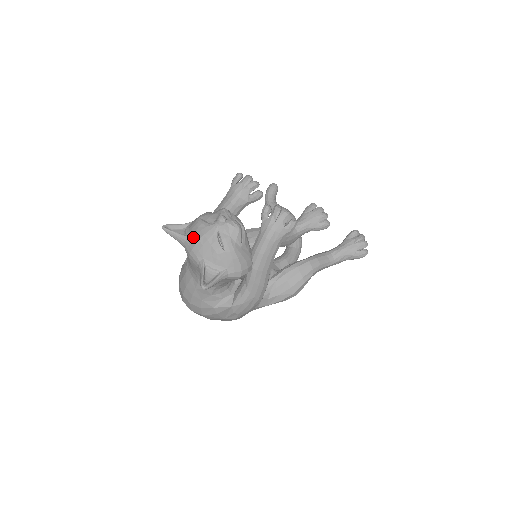
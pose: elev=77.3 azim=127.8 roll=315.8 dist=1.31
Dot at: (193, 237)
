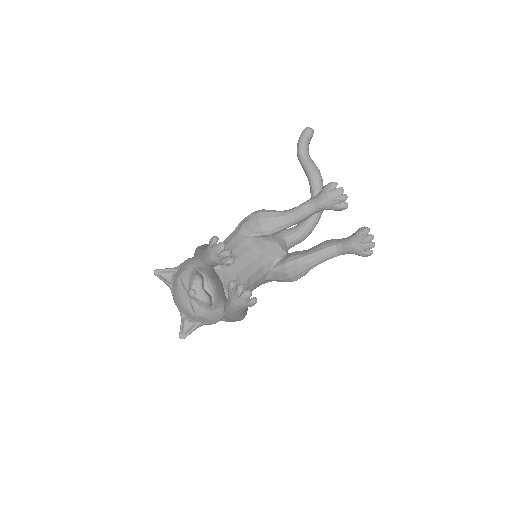
Dot at: (174, 294)
